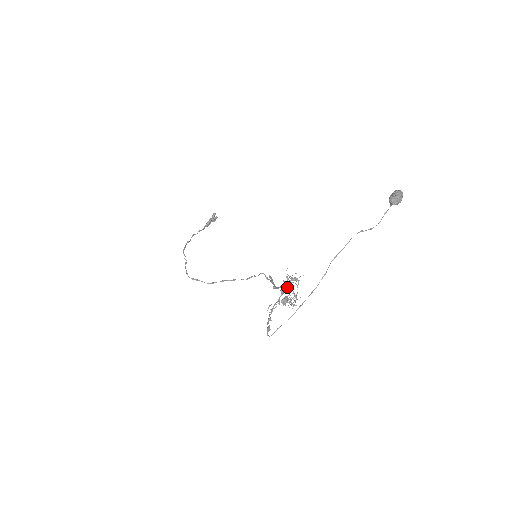
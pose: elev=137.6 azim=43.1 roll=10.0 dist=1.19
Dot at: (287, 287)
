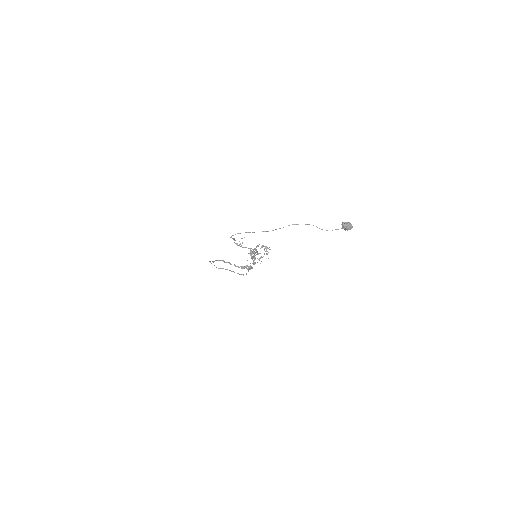
Dot at: occluded
